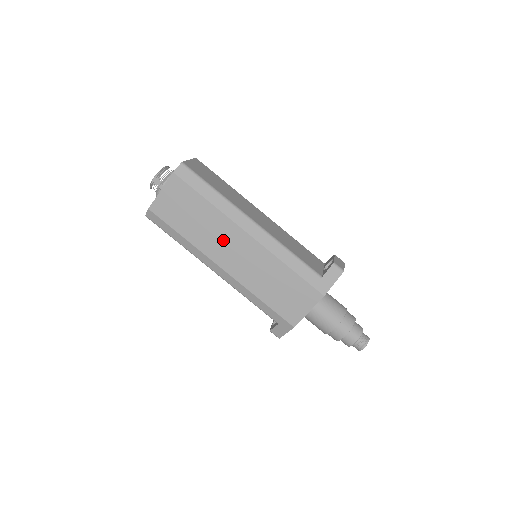
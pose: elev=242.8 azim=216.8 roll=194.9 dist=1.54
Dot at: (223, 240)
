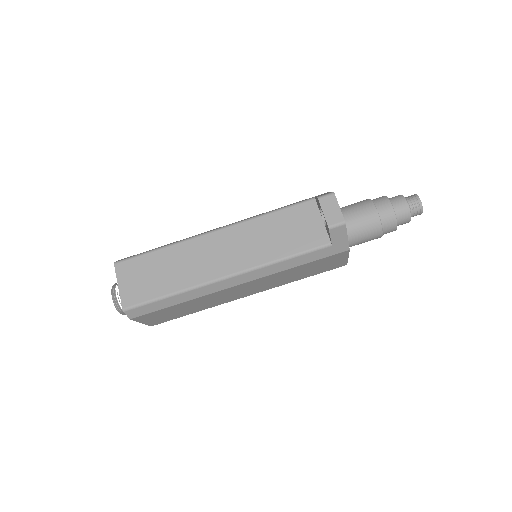
Dot at: (224, 296)
